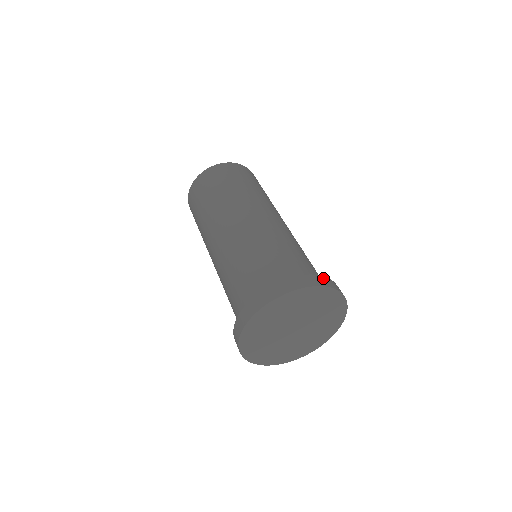
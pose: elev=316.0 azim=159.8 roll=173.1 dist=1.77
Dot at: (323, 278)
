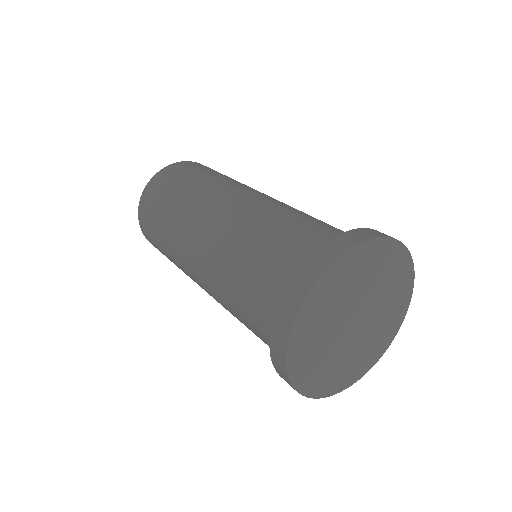
Dot at: occluded
